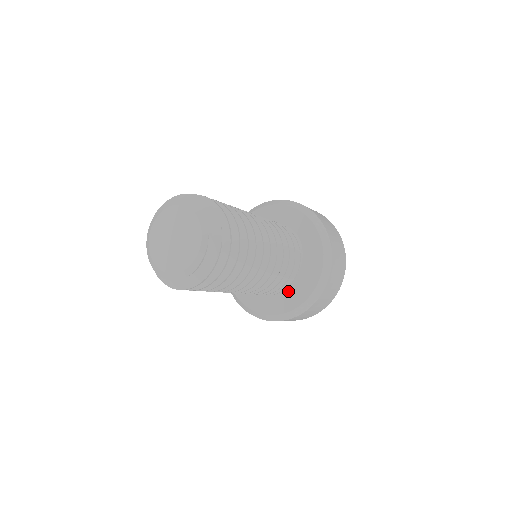
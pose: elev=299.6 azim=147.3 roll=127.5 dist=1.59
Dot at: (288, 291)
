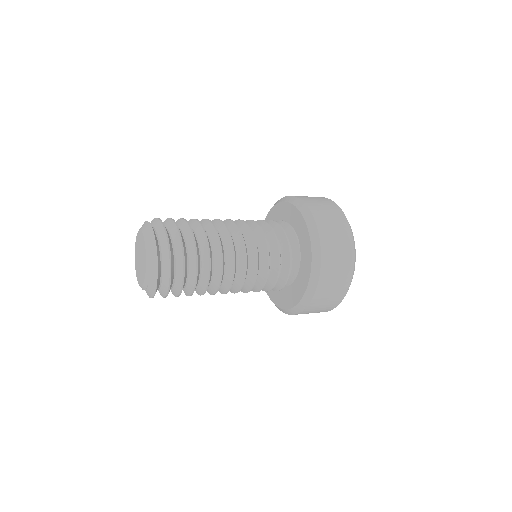
Dot at: occluded
